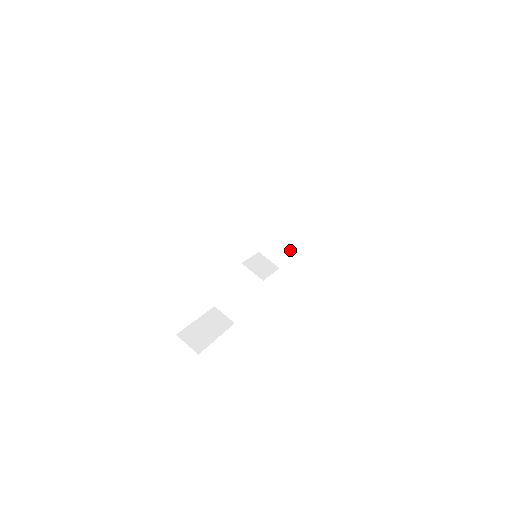
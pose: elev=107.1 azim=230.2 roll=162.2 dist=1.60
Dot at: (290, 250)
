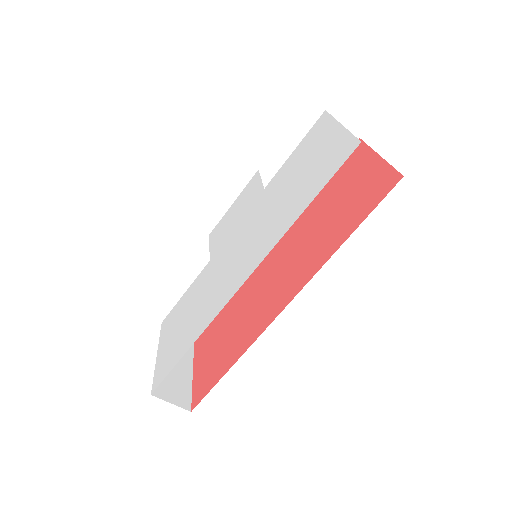
Dot at: occluded
